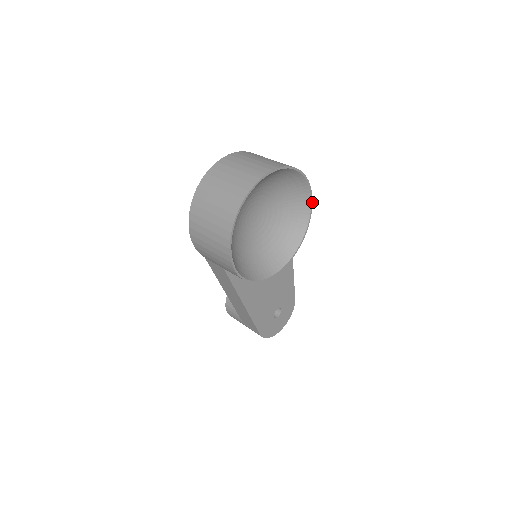
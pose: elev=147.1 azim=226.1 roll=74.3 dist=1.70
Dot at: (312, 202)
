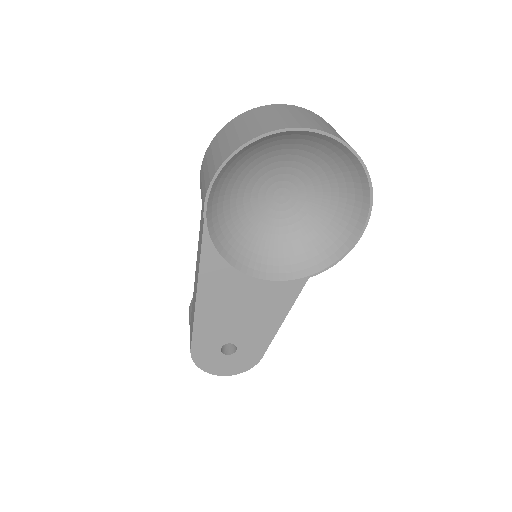
Dot at: (358, 240)
